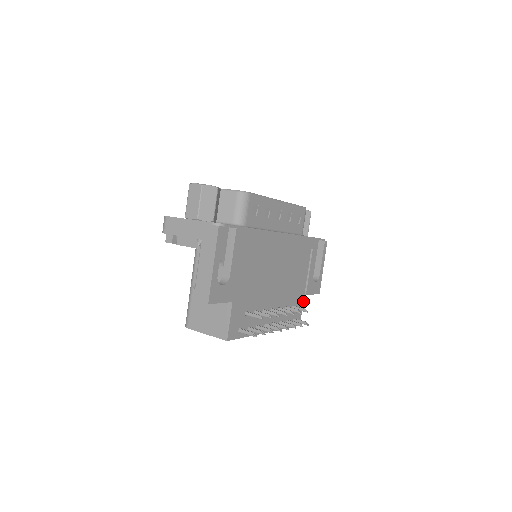
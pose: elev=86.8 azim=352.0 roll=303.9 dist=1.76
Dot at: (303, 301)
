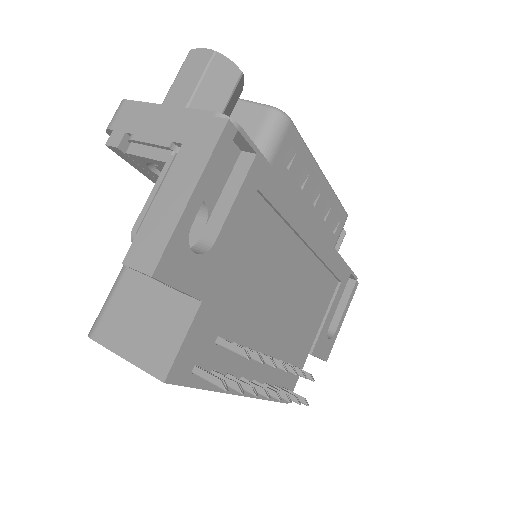
Dot at: (304, 363)
